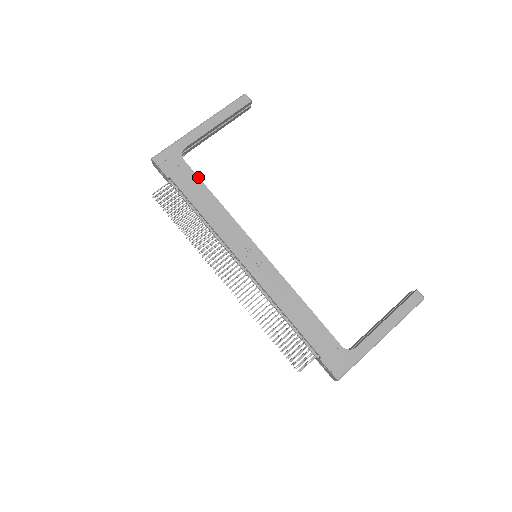
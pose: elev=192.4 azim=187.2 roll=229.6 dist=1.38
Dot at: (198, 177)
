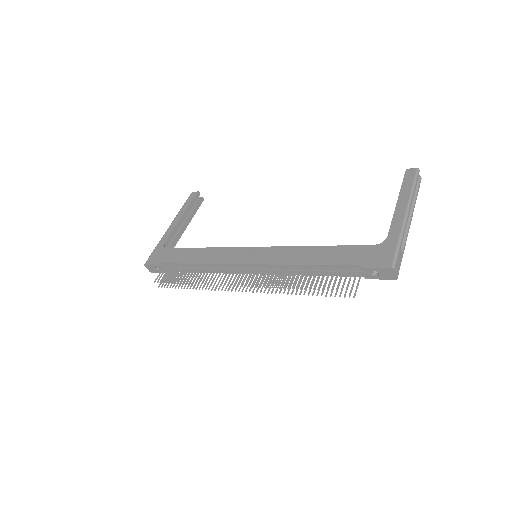
Dot at: (182, 248)
